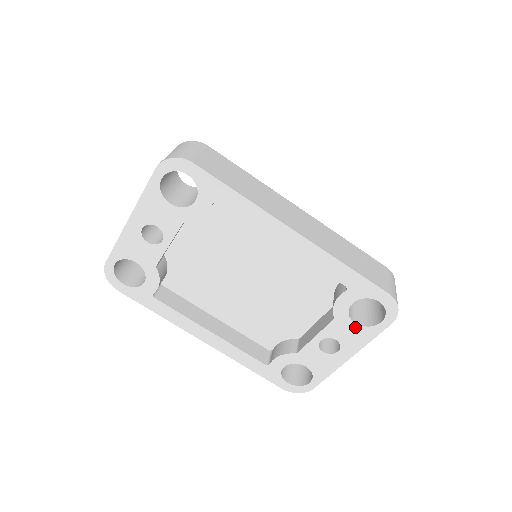
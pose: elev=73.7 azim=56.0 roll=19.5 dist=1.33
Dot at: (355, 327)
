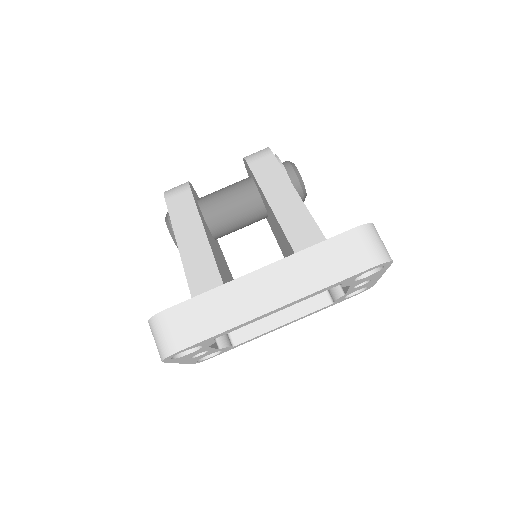
Dot at: (369, 276)
